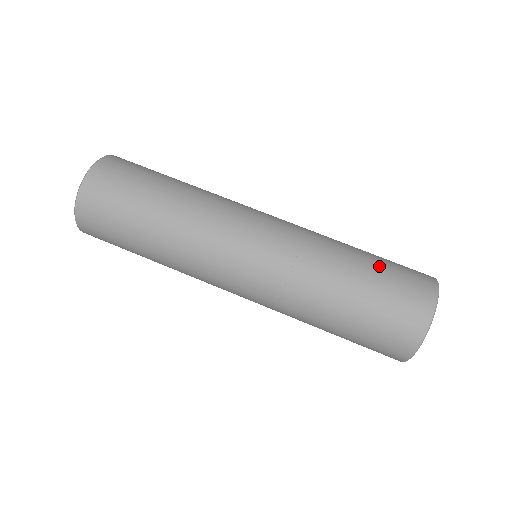
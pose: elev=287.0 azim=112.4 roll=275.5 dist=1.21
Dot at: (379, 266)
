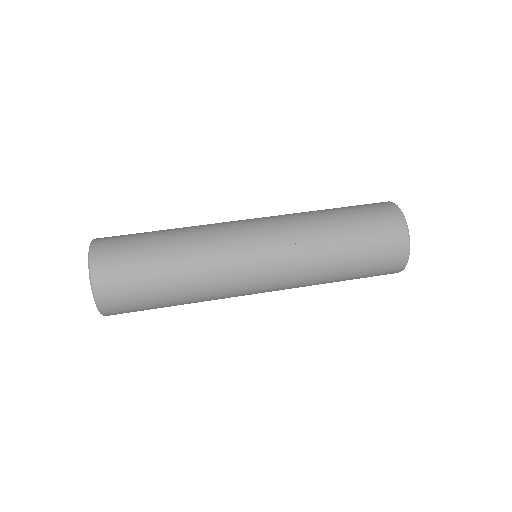
Dot at: (344, 207)
